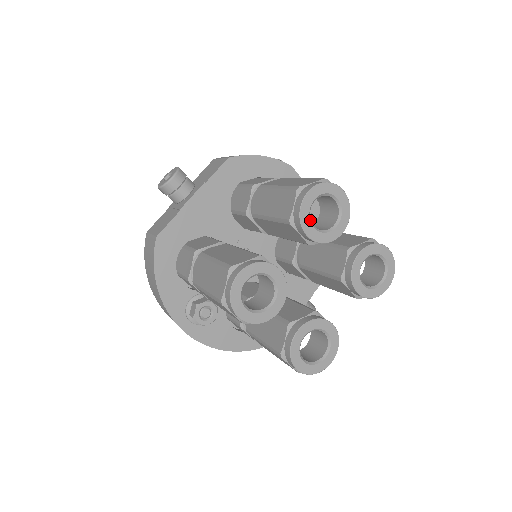
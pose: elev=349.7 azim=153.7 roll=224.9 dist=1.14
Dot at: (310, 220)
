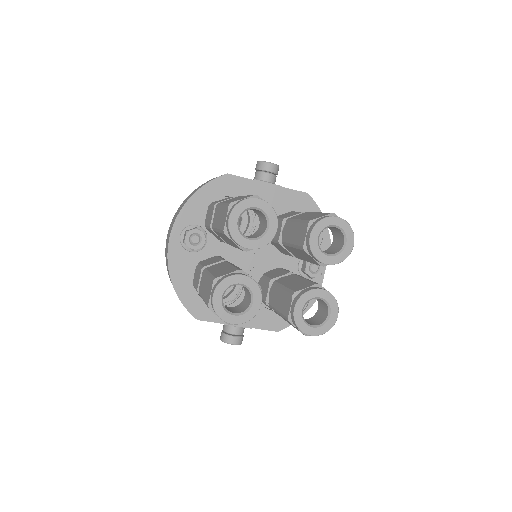
Dot at: (321, 231)
